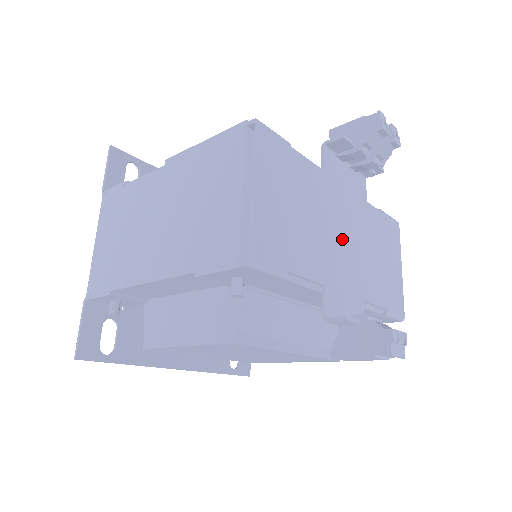
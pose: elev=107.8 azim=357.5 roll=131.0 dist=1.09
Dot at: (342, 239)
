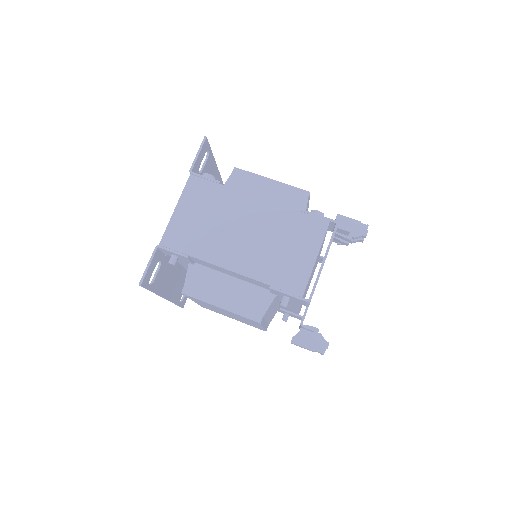
Dot at: occluded
